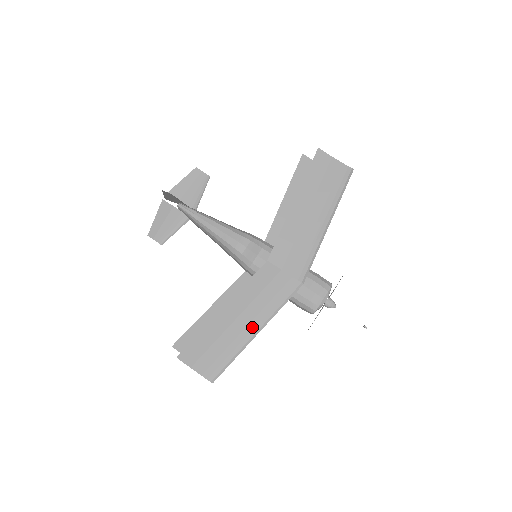
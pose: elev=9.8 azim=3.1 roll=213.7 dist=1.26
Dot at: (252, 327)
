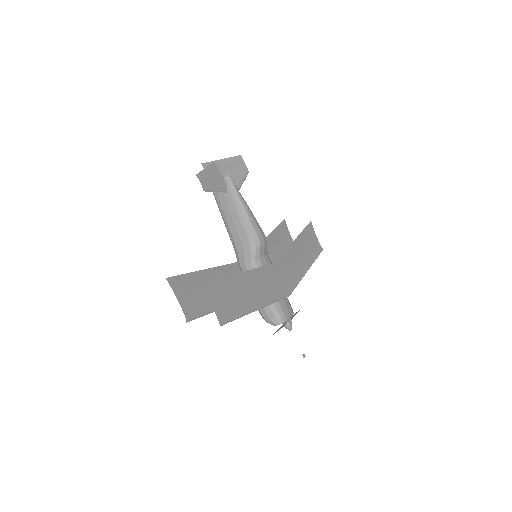
Dot at: (257, 301)
